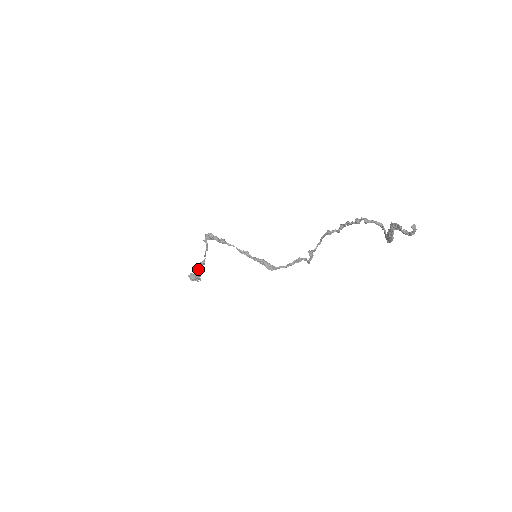
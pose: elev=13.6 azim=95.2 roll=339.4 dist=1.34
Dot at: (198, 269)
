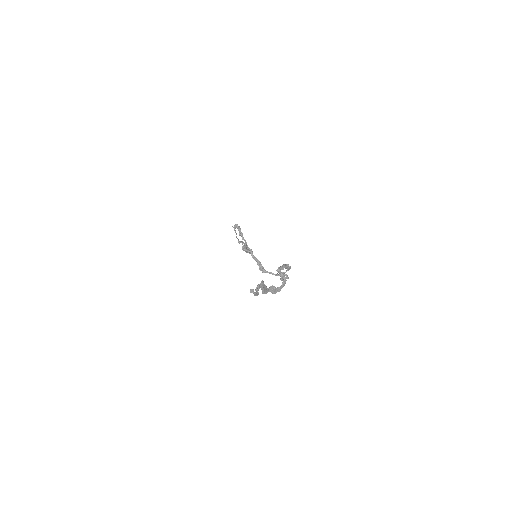
Dot at: (243, 245)
